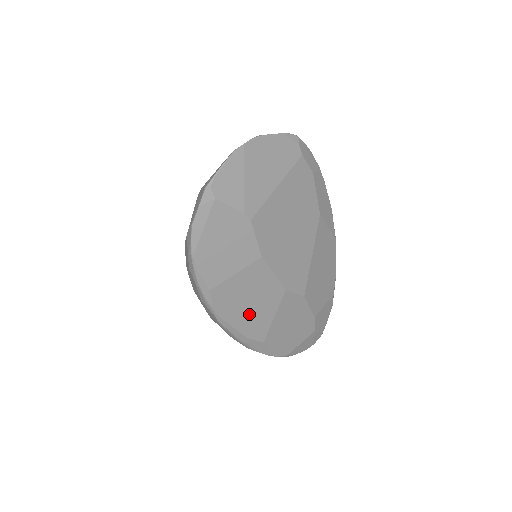
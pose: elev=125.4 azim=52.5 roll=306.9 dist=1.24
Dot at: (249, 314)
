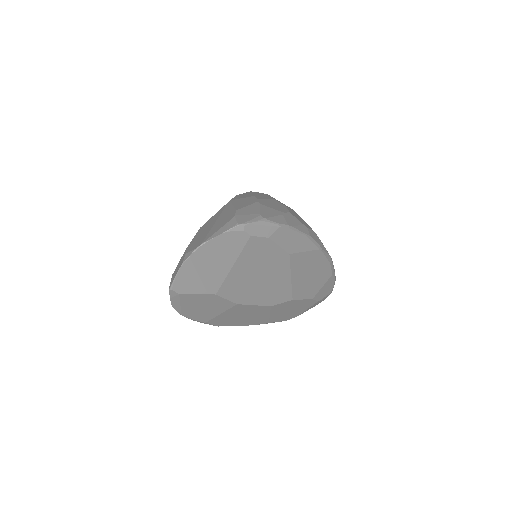
Dot at: (247, 319)
